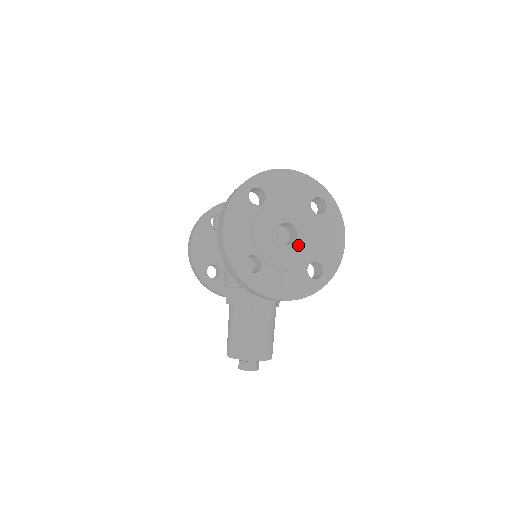
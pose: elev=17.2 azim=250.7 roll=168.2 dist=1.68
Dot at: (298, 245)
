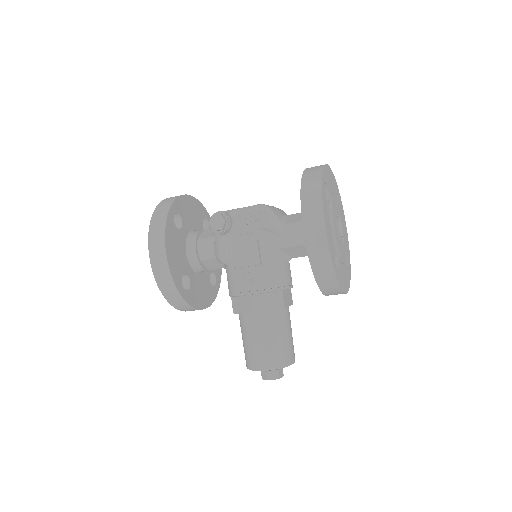
Dot at: (343, 239)
